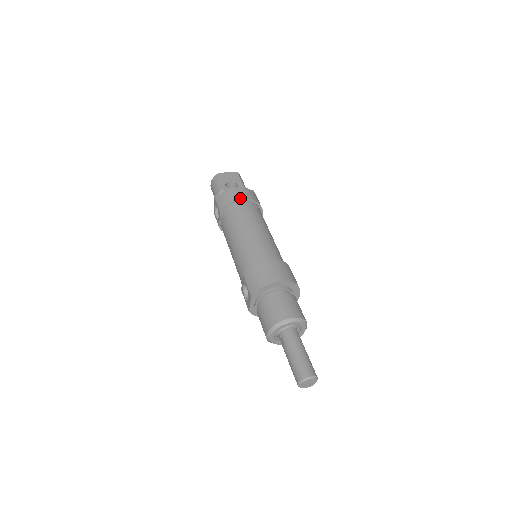
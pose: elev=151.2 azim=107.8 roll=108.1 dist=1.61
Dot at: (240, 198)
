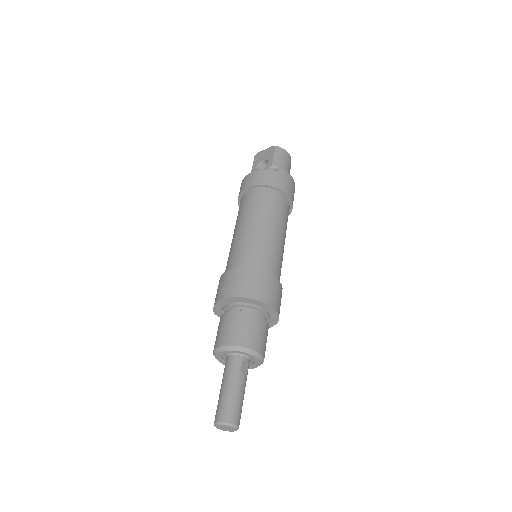
Dot at: (247, 187)
